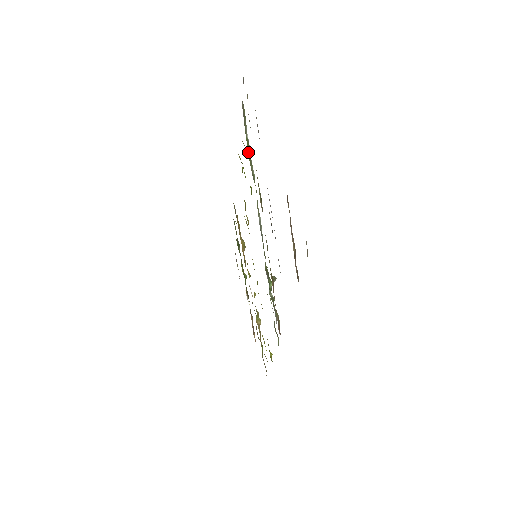
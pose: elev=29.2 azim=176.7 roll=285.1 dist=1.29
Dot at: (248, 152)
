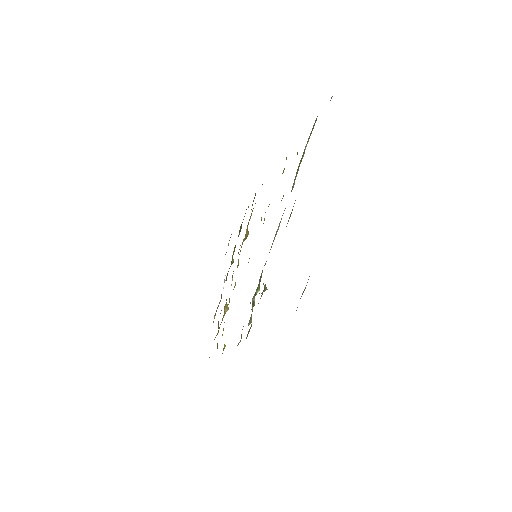
Dot at: (299, 164)
